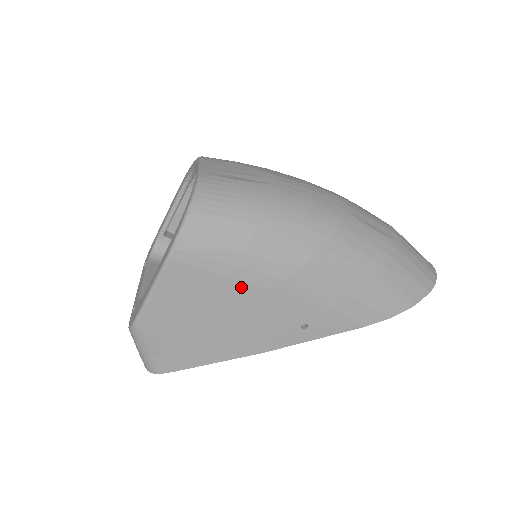
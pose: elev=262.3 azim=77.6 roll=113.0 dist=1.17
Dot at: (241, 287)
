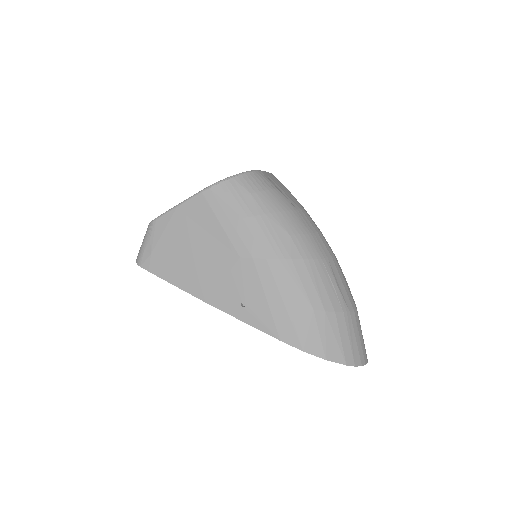
Dot at: (226, 242)
